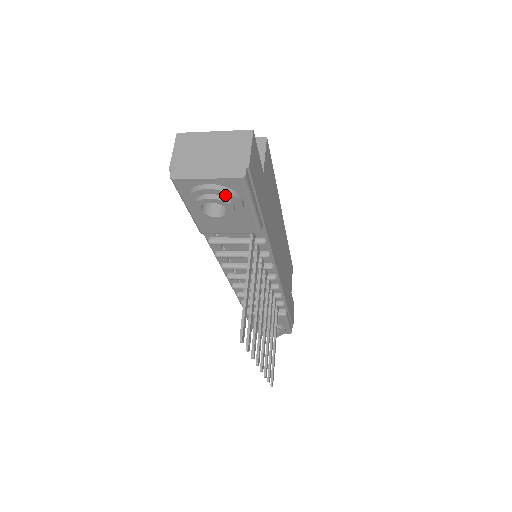
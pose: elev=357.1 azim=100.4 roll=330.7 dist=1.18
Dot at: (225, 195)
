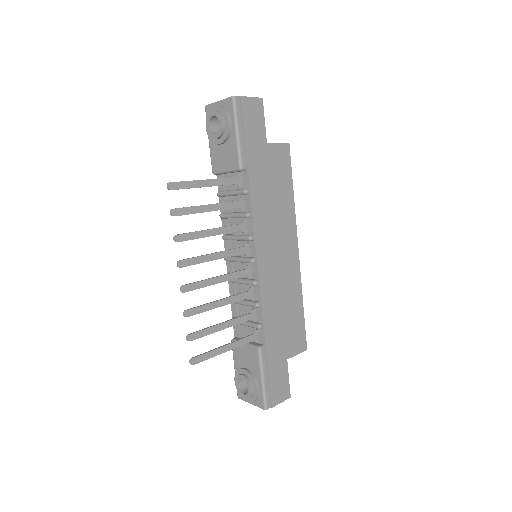
Dot at: (222, 111)
